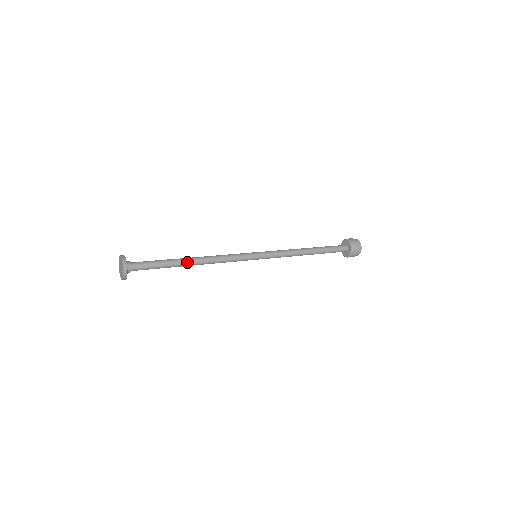
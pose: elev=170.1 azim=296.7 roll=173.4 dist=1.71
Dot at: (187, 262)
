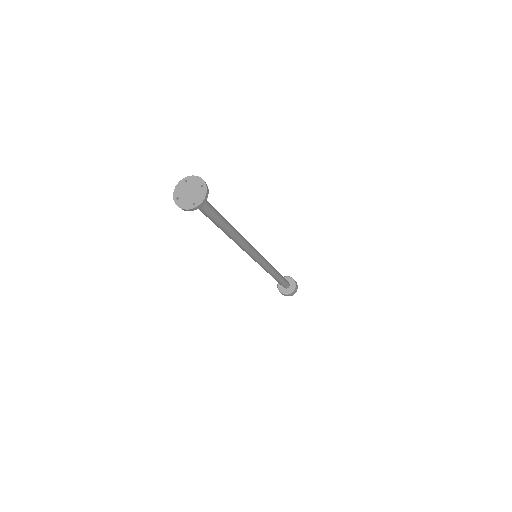
Dot at: (229, 223)
